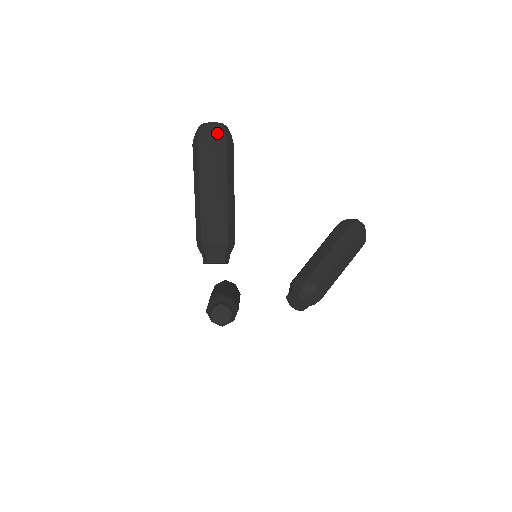
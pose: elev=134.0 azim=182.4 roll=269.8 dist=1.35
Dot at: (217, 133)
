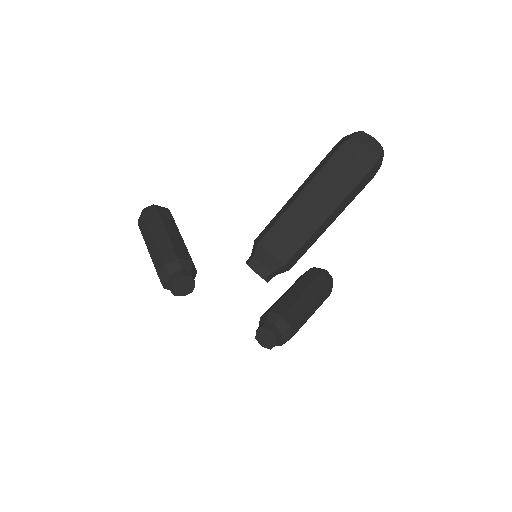
Dot at: (378, 164)
